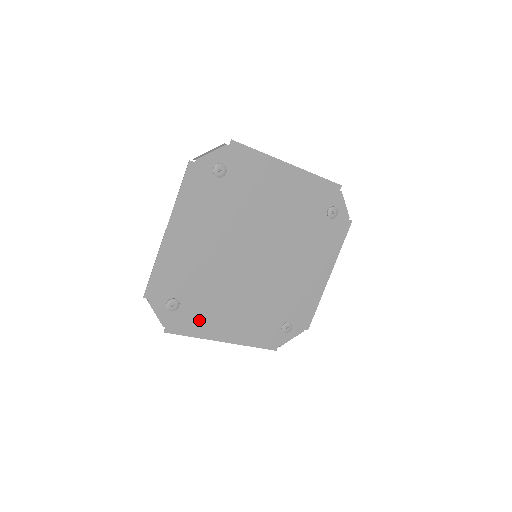
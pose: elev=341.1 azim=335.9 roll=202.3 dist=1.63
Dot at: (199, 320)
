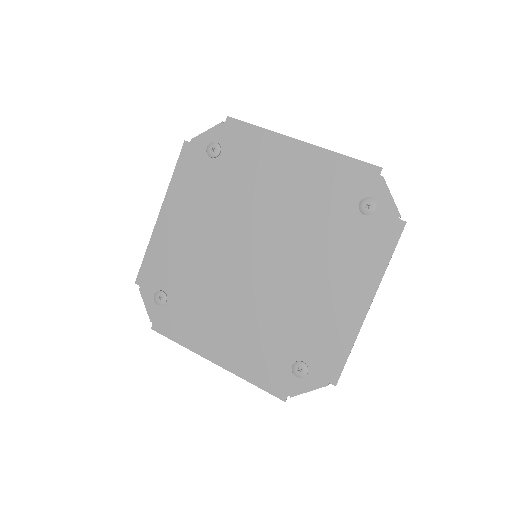
Dot at: (187, 325)
